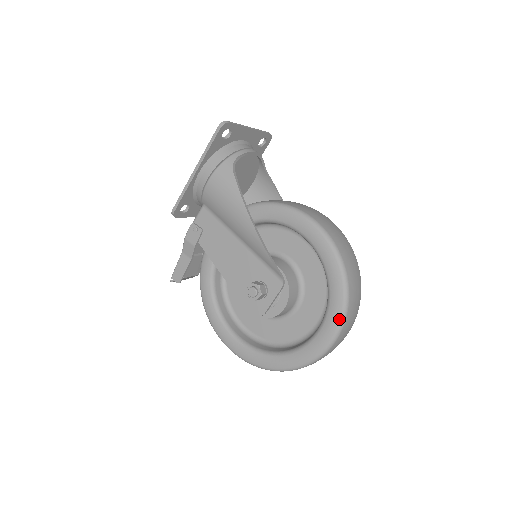
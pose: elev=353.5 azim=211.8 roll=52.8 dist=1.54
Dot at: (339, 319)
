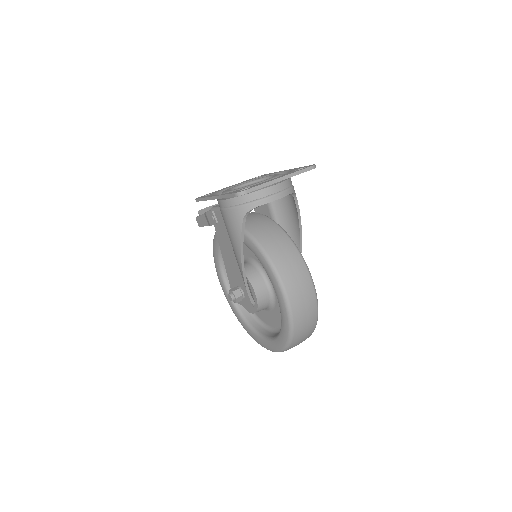
Dot at: (278, 350)
